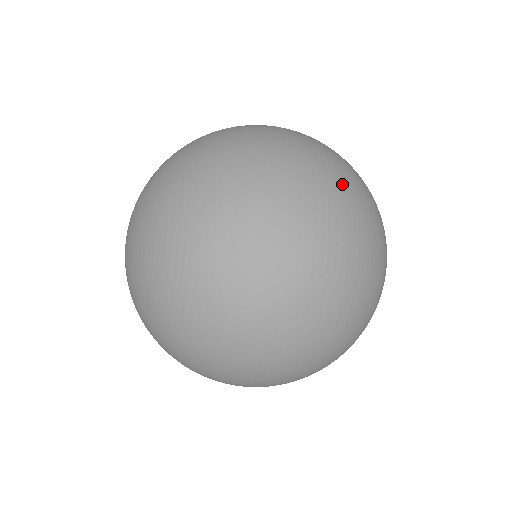
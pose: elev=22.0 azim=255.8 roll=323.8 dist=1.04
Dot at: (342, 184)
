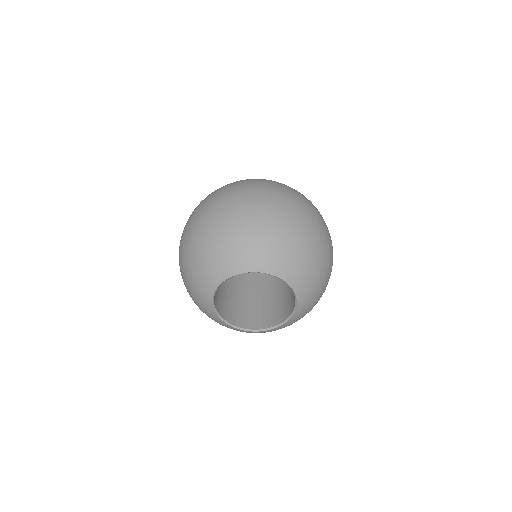
Dot at: occluded
